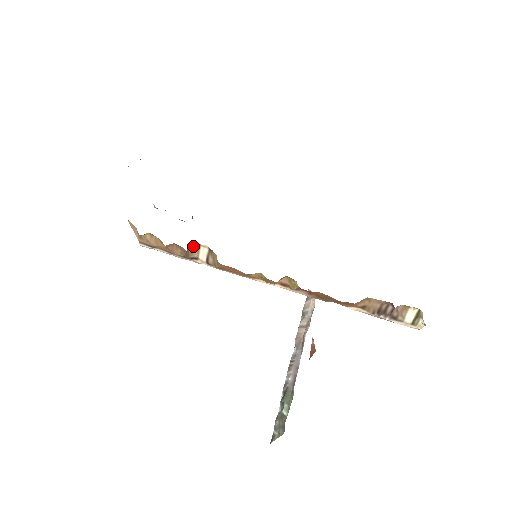
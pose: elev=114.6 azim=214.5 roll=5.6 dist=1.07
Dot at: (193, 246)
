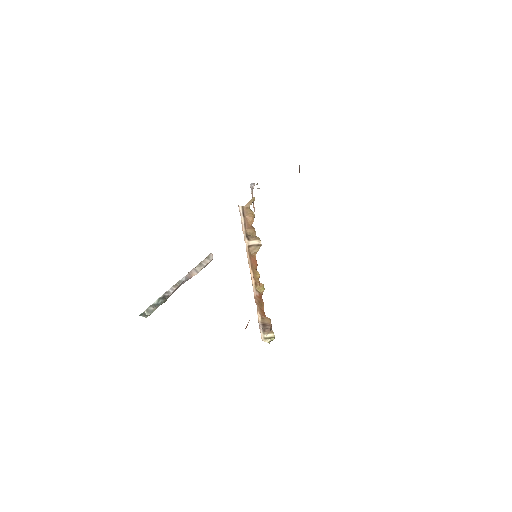
Dot at: (256, 236)
